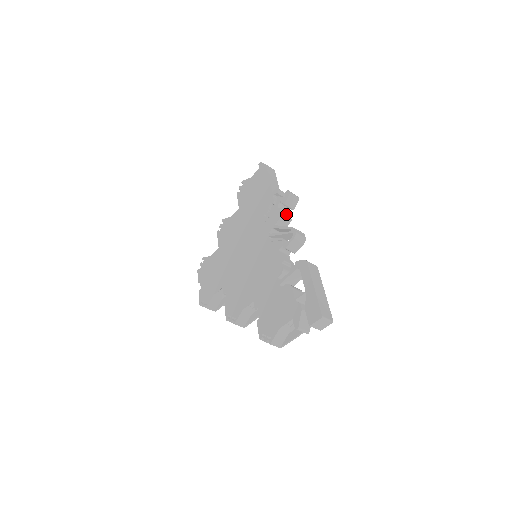
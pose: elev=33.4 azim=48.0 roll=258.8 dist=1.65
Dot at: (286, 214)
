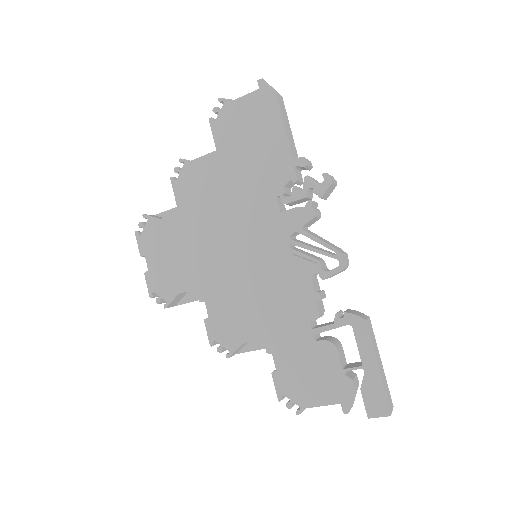
Dot at: (317, 209)
